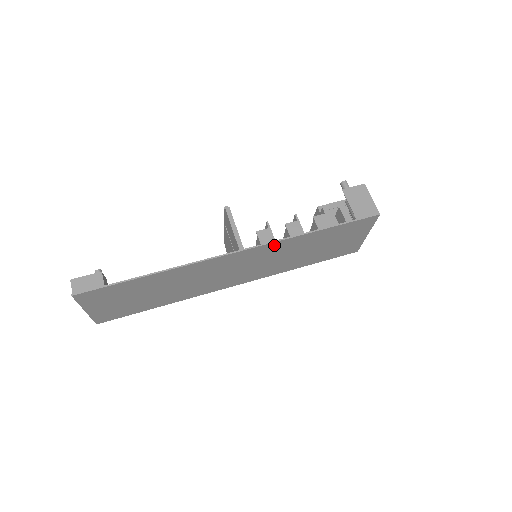
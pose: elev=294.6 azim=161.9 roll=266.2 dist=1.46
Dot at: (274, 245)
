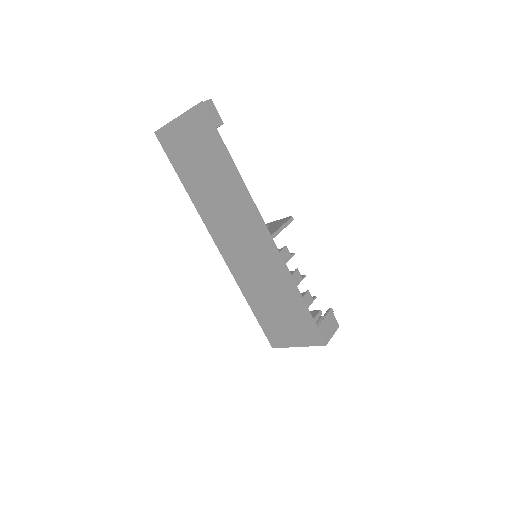
Dot at: (280, 264)
